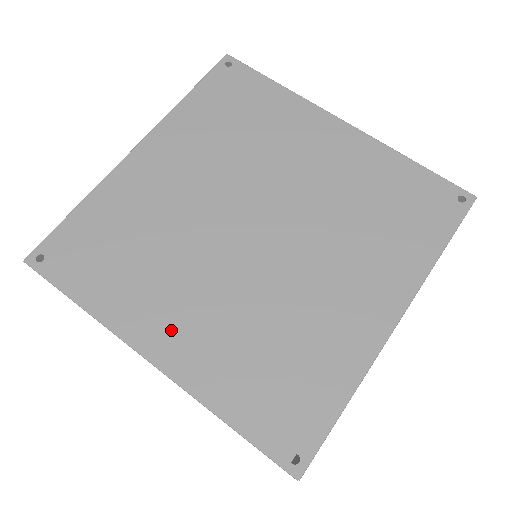
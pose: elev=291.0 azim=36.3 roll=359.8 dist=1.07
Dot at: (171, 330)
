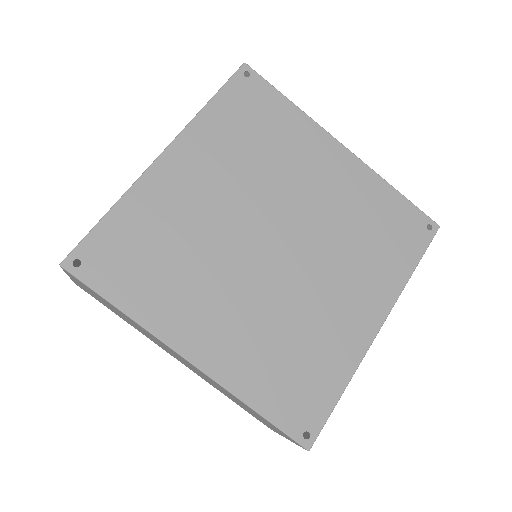
Dot at: (206, 334)
